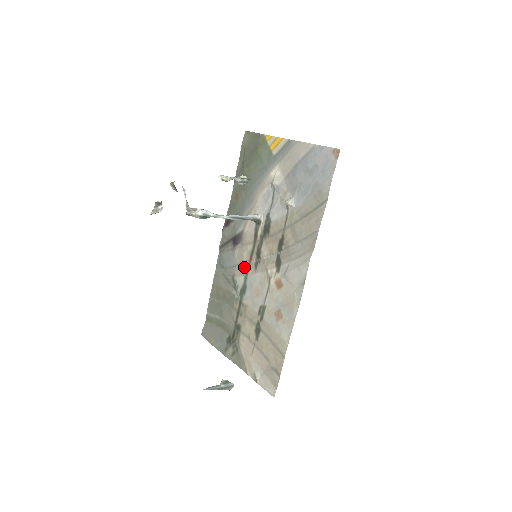
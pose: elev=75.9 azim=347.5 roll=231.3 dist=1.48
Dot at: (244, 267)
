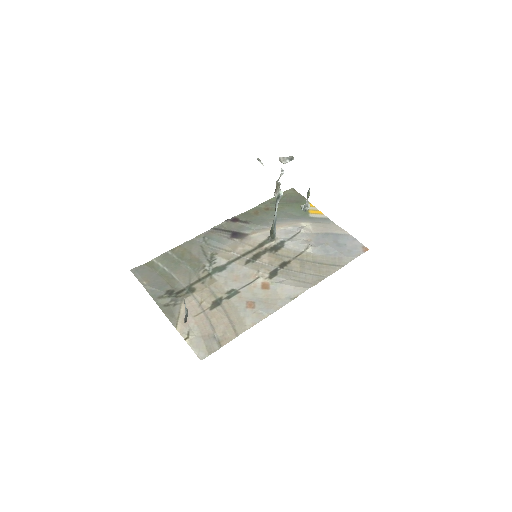
Dot at: (233, 255)
